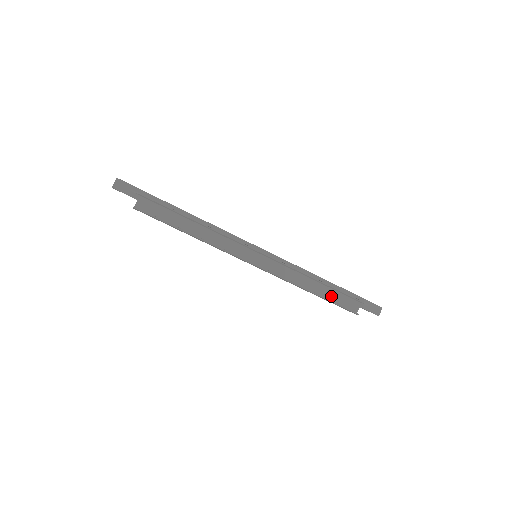
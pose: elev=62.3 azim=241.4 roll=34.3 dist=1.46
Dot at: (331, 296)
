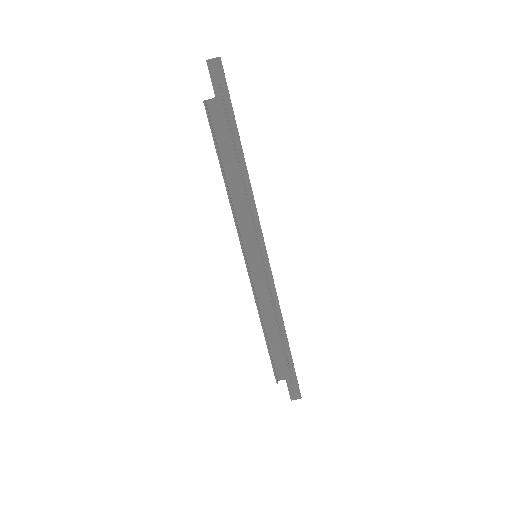
Dot at: (275, 348)
